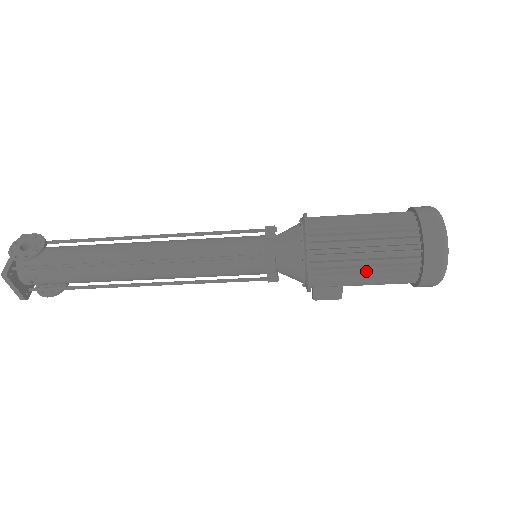
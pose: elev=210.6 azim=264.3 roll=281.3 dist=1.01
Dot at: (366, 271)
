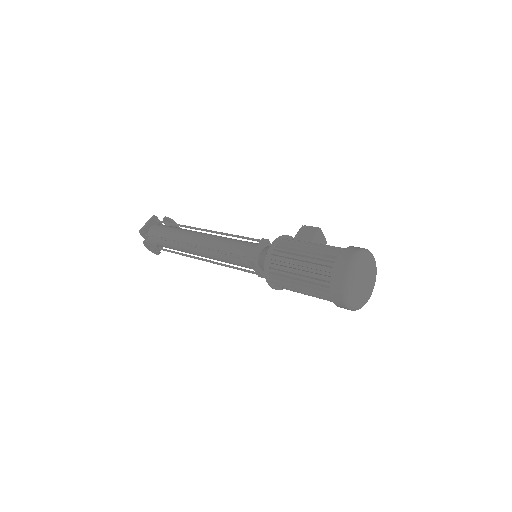
Dot at: occluded
